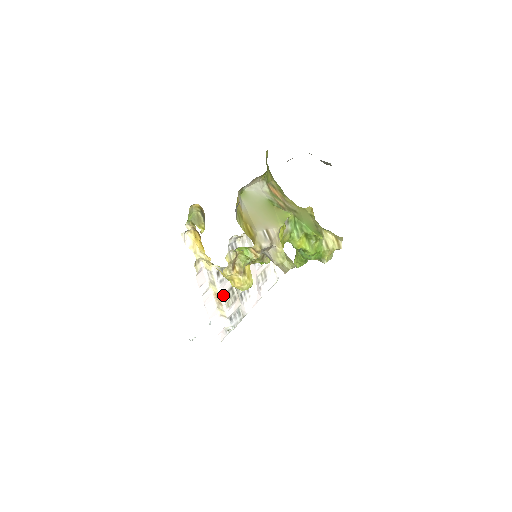
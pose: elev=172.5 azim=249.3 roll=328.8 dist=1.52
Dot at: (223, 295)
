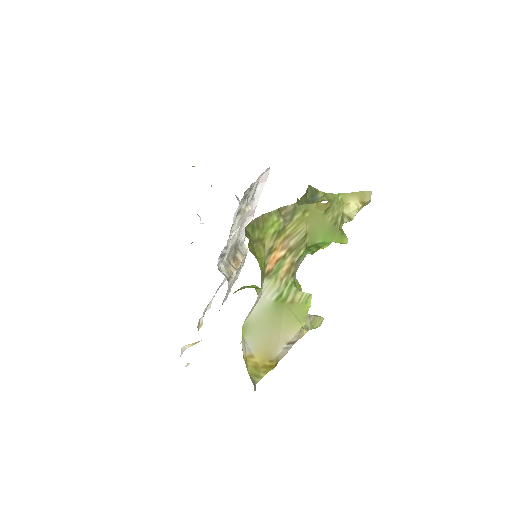
Dot at: (230, 290)
